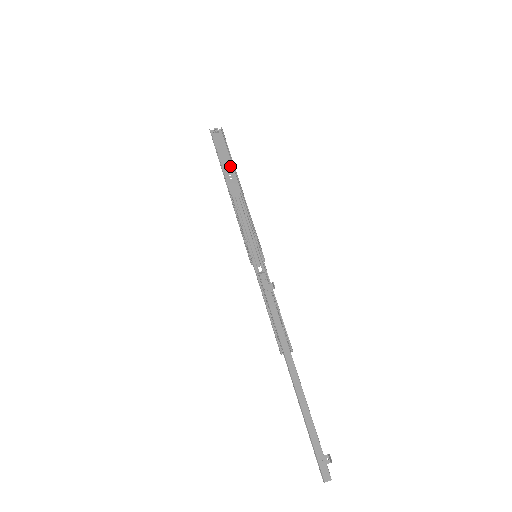
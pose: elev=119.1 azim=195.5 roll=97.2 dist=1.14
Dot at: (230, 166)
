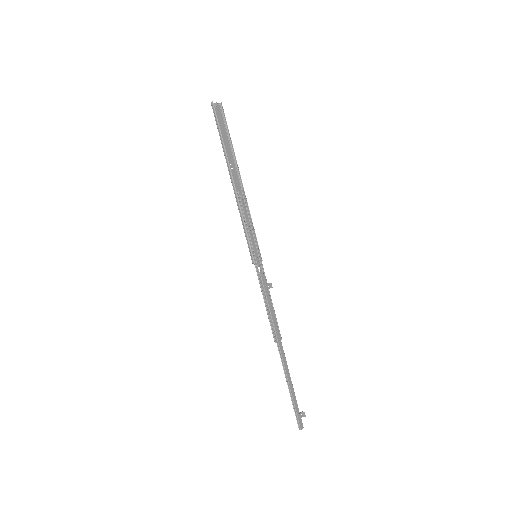
Dot at: (230, 153)
